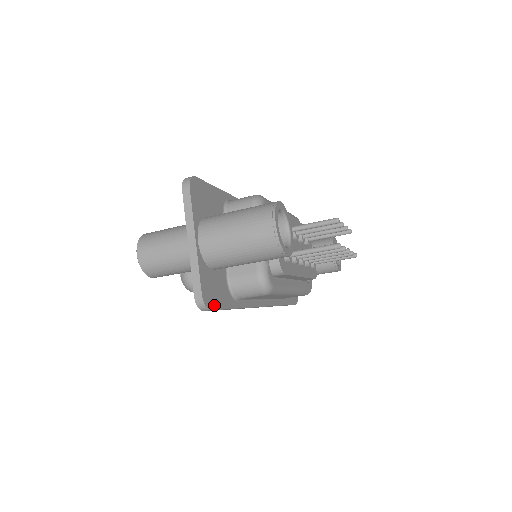
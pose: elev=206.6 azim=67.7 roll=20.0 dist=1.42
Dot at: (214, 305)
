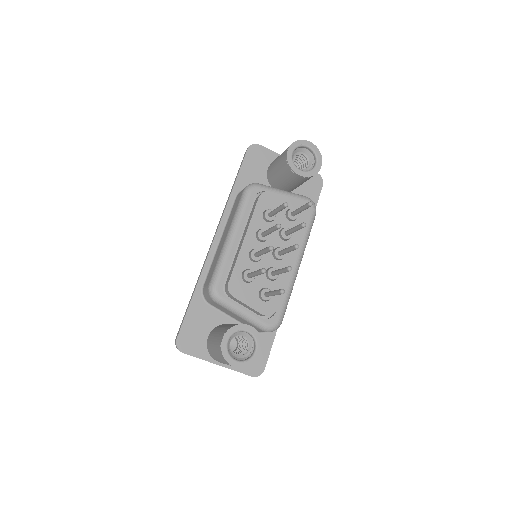
Dot at: (263, 363)
